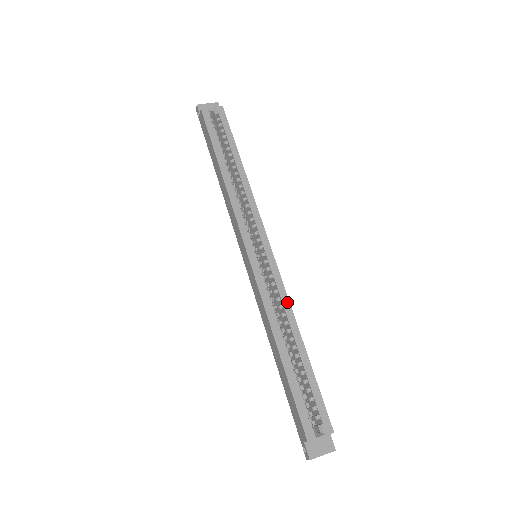
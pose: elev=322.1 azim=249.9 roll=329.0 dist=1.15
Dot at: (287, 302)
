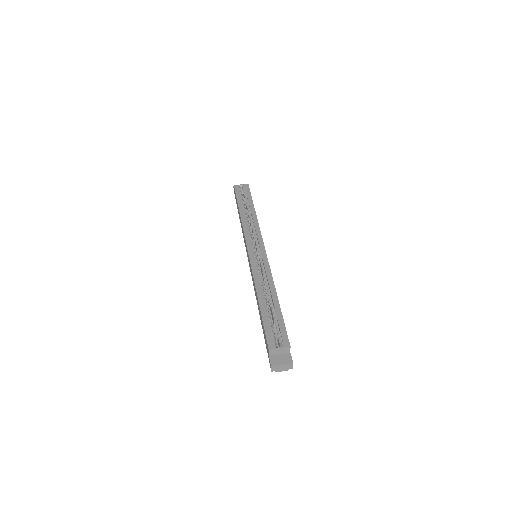
Dot at: (270, 275)
